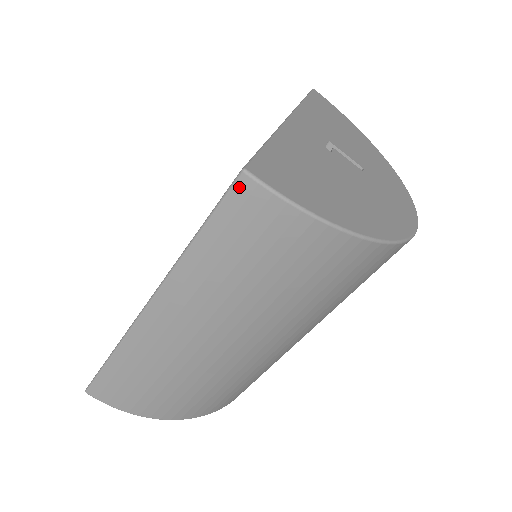
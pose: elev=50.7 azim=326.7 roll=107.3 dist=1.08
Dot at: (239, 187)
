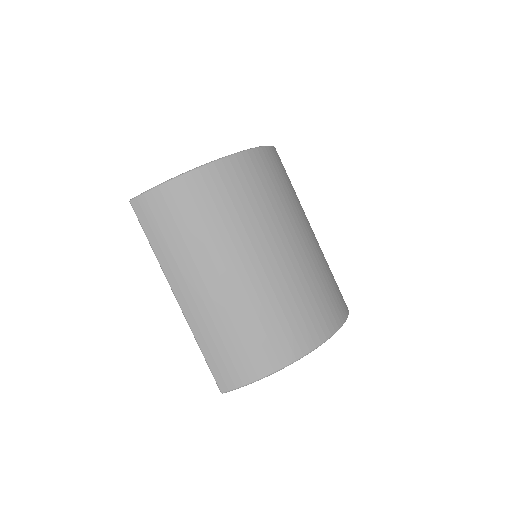
Dot at: (135, 207)
